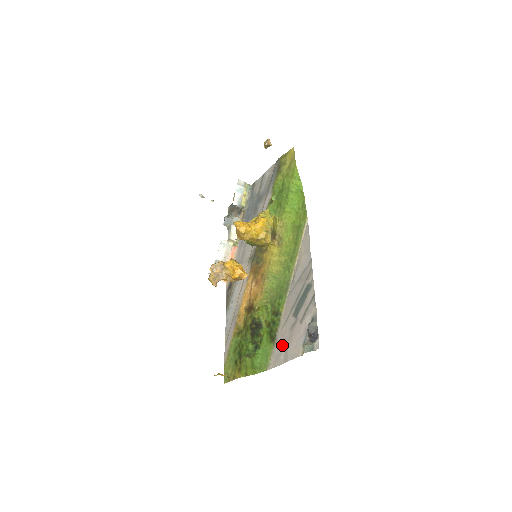
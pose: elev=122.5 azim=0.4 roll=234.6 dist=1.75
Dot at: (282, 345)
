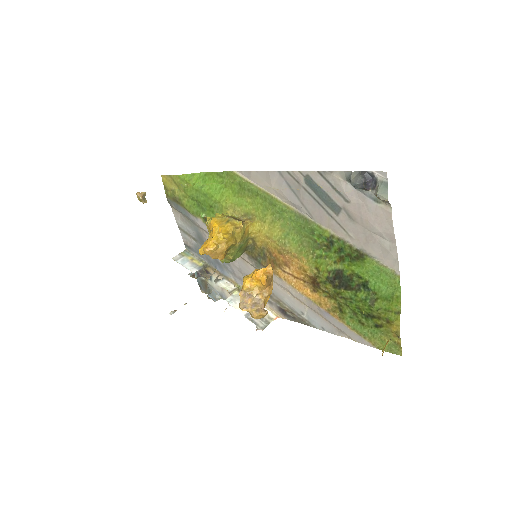
Dot at: (371, 241)
